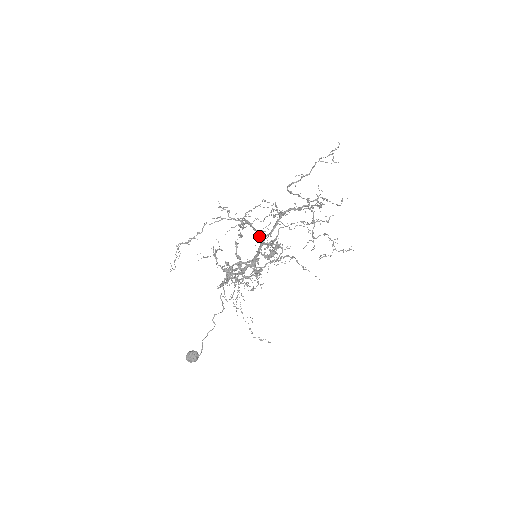
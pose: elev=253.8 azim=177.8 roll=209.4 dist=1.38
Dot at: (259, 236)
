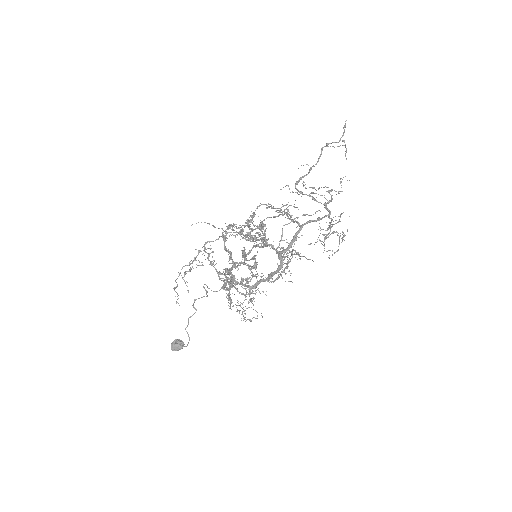
Dot at: (279, 256)
